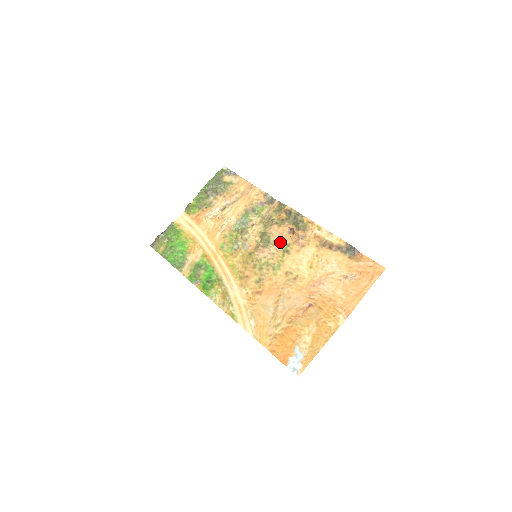
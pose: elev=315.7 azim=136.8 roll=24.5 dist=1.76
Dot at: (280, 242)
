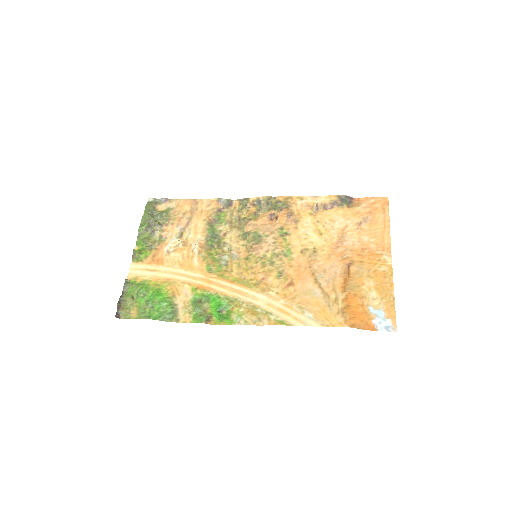
Dot at: (271, 230)
